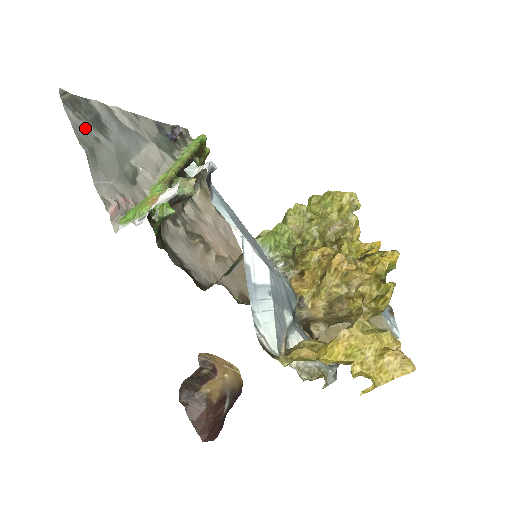
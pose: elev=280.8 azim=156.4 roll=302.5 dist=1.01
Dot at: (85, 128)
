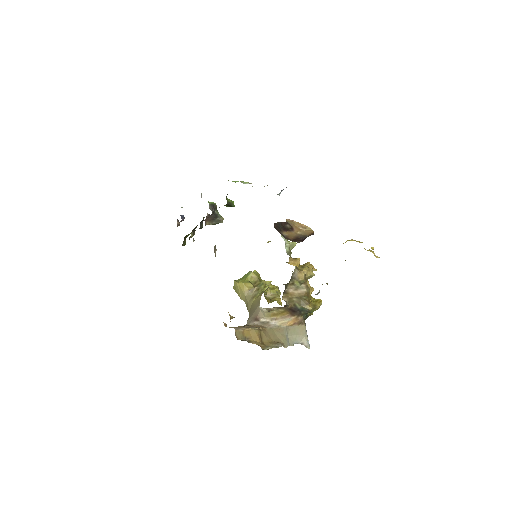
Dot at: occluded
